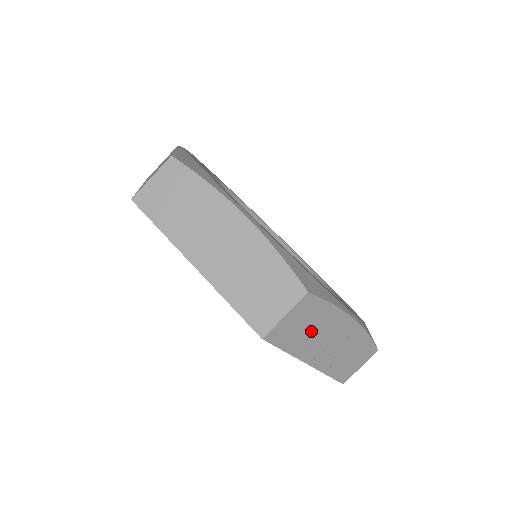
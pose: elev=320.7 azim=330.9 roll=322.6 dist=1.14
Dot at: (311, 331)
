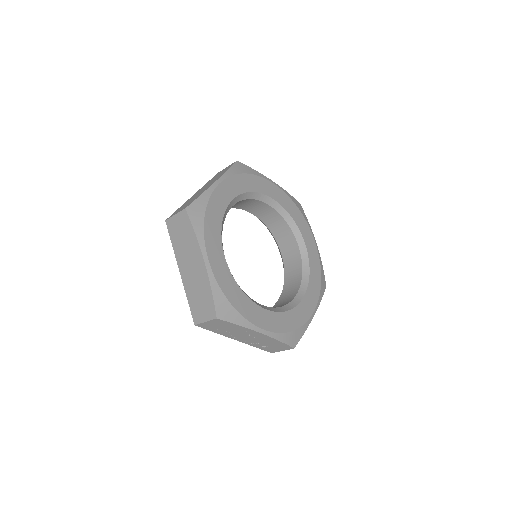
Dot at: (229, 330)
